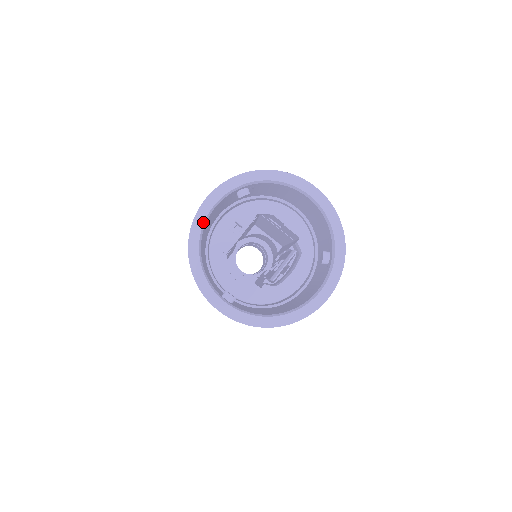
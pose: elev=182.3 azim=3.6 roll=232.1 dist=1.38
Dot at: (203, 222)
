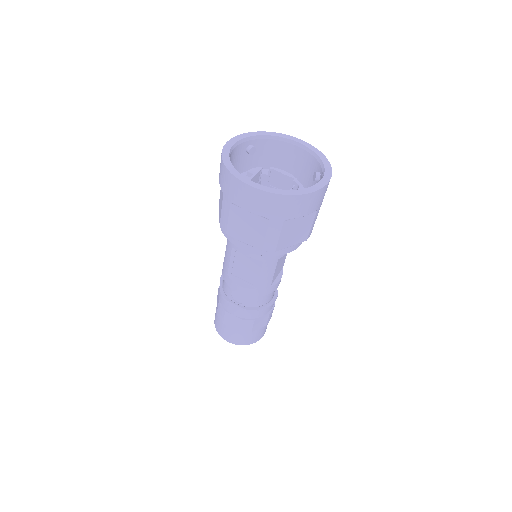
Dot at: (230, 149)
